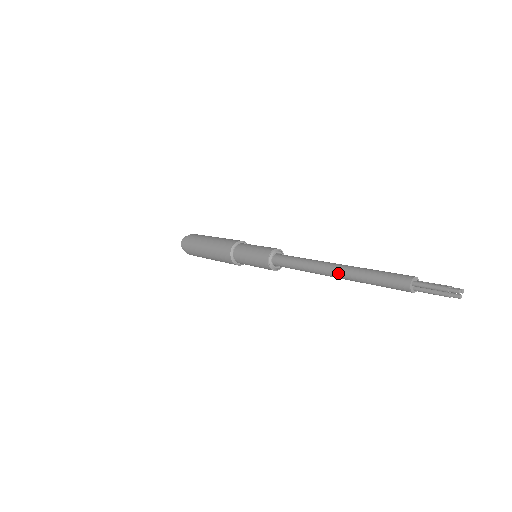
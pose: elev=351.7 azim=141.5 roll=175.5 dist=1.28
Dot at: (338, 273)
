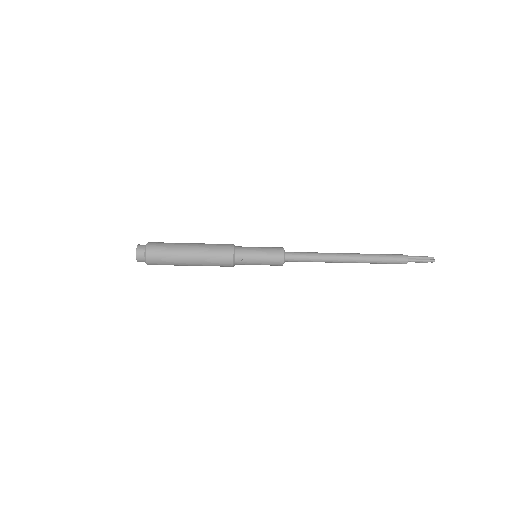
Dot at: (353, 254)
